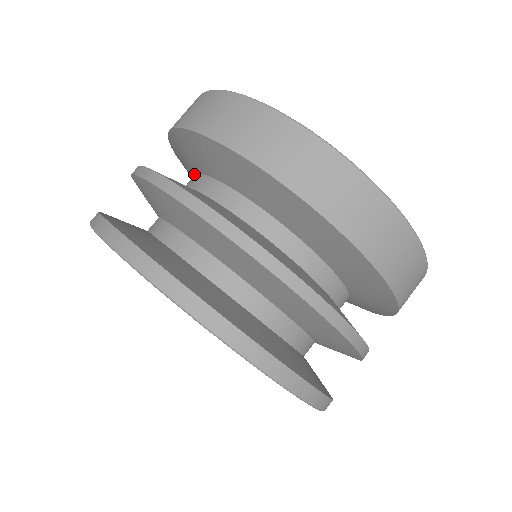
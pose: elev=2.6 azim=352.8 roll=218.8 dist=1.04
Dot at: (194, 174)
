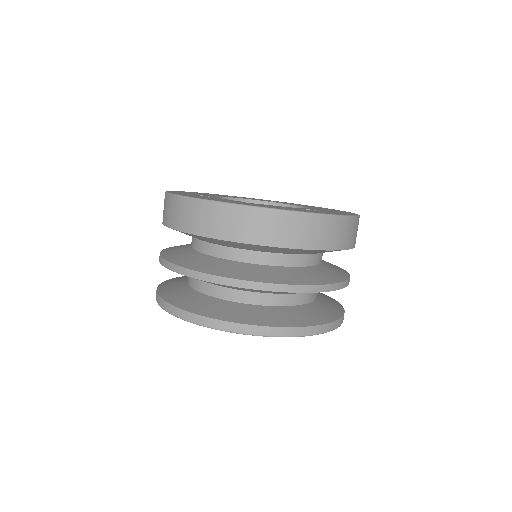
Dot at: occluded
